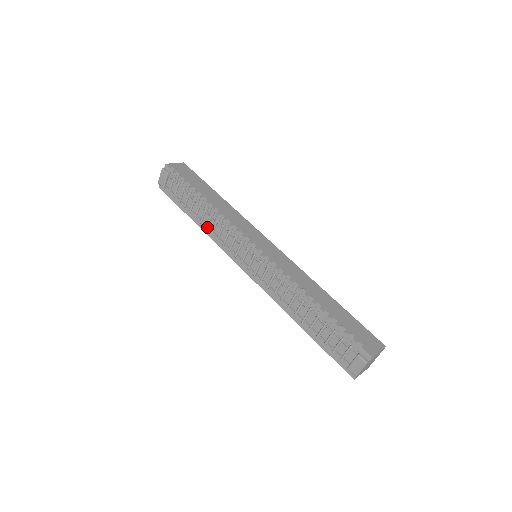
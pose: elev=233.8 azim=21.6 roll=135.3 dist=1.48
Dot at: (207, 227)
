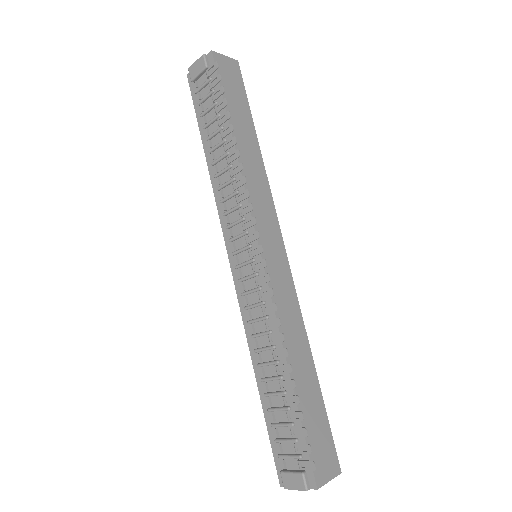
Dot at: (217, 177)
